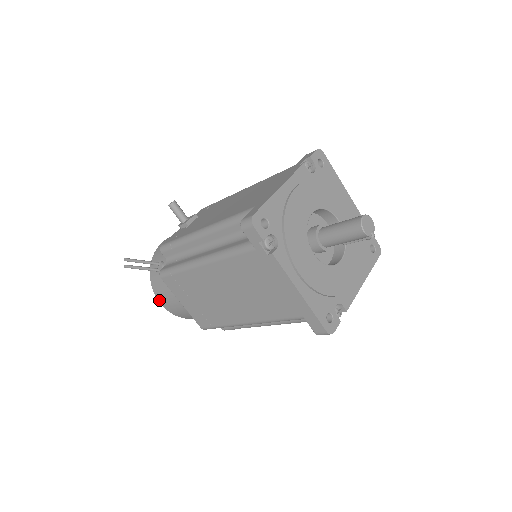
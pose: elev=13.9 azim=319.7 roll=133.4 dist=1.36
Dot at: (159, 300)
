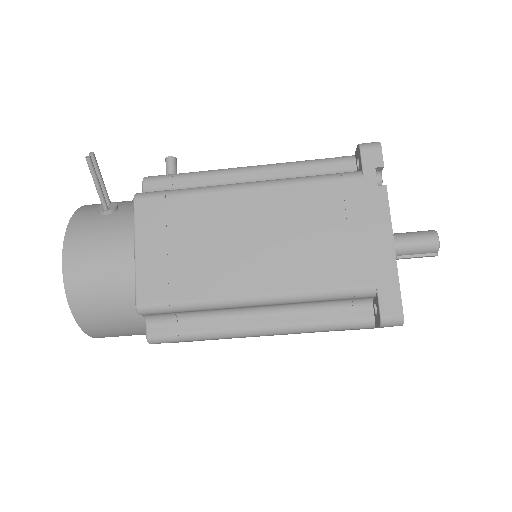
Dot at: (66, 251)
